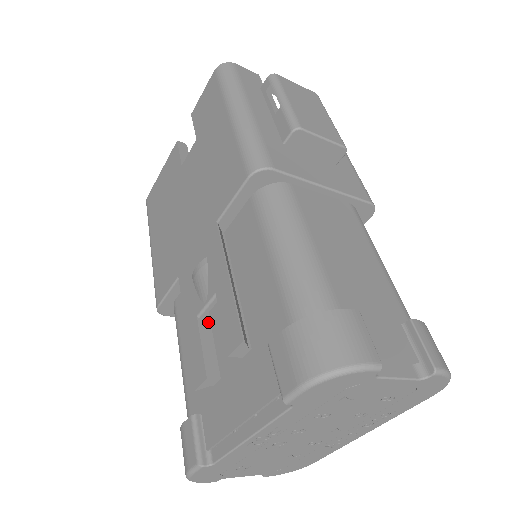
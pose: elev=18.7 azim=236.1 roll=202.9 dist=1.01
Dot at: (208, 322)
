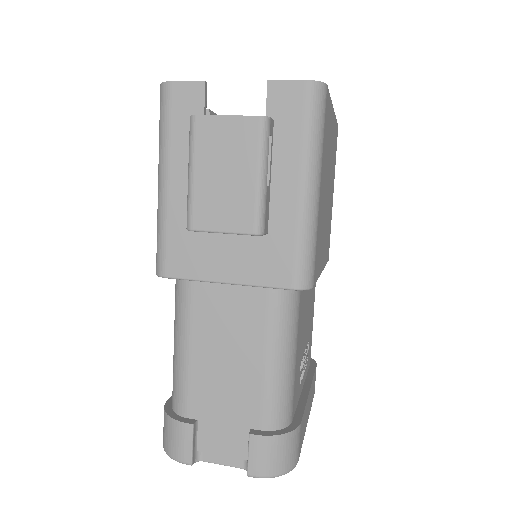
Dot at: occluded
